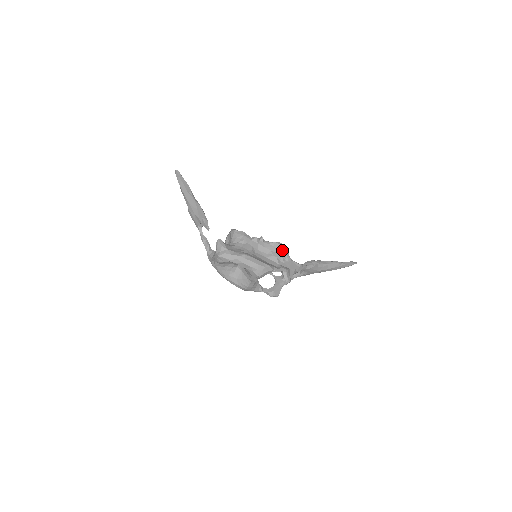
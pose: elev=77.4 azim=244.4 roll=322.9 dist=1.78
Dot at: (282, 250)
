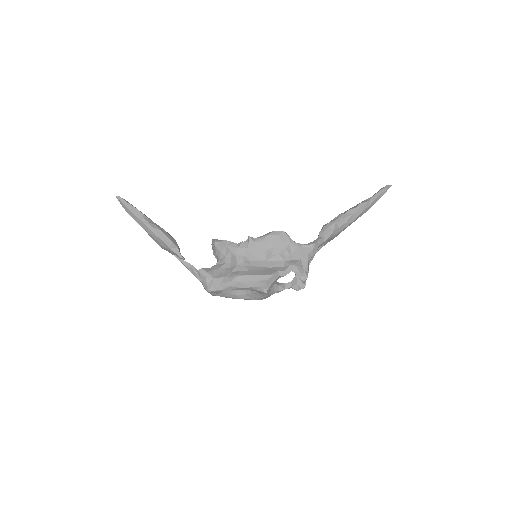
Dot at: (281, 240)
